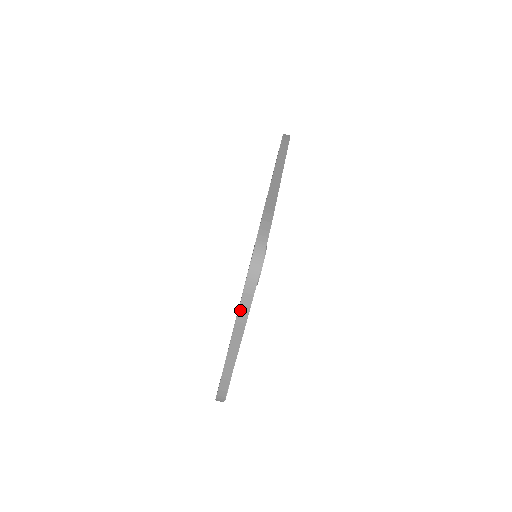
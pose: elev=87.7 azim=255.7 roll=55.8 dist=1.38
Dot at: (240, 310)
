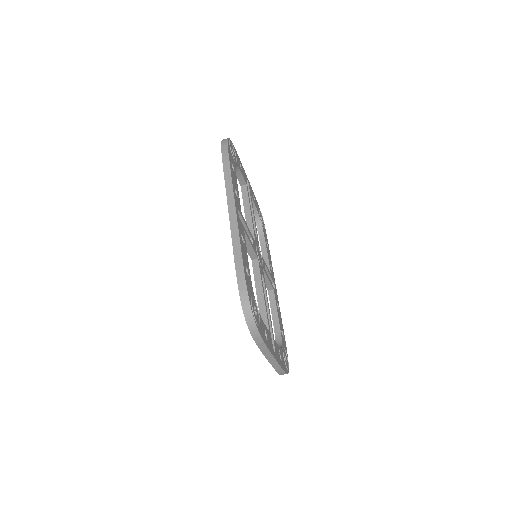
Dot at: (258, 346)
